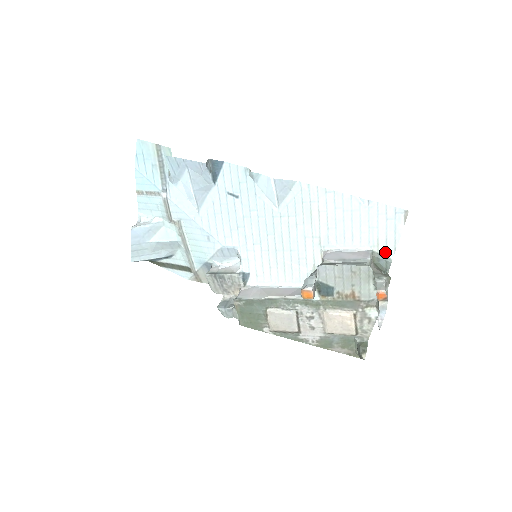
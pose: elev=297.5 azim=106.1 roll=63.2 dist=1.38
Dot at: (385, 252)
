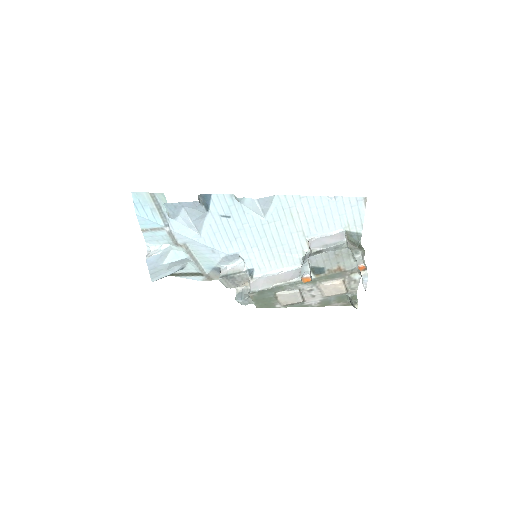
Dot at: (355, 229)
